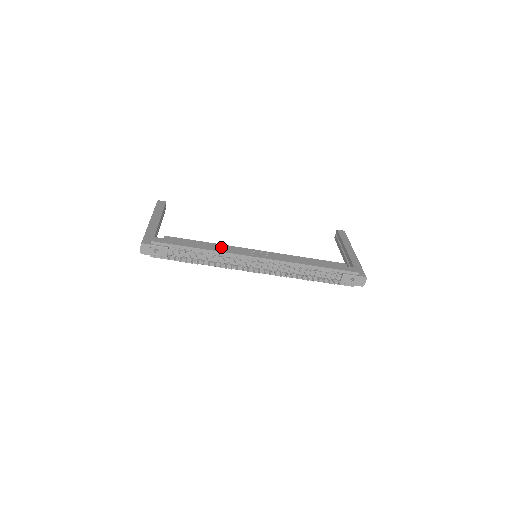
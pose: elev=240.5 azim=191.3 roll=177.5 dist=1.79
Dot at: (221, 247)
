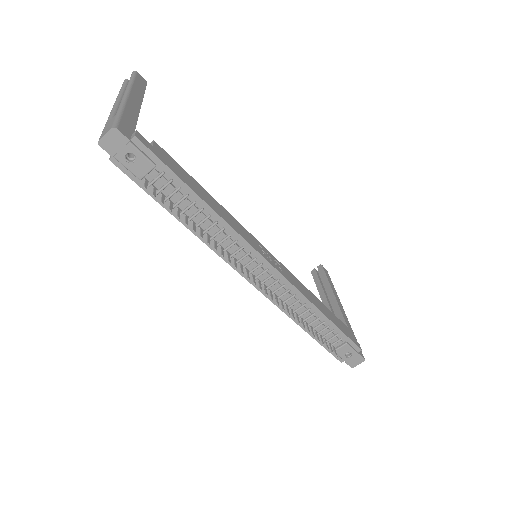
Dot at: (229, 217)
